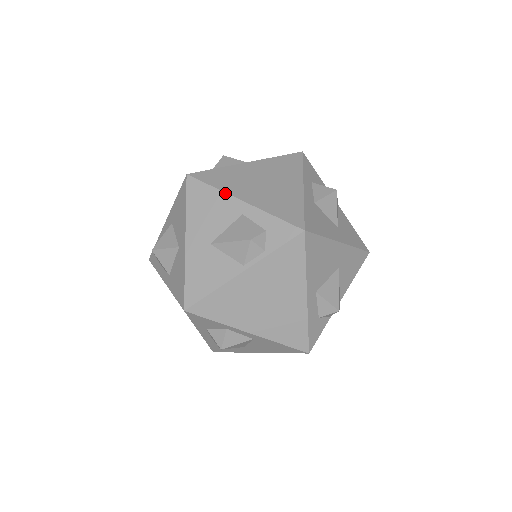
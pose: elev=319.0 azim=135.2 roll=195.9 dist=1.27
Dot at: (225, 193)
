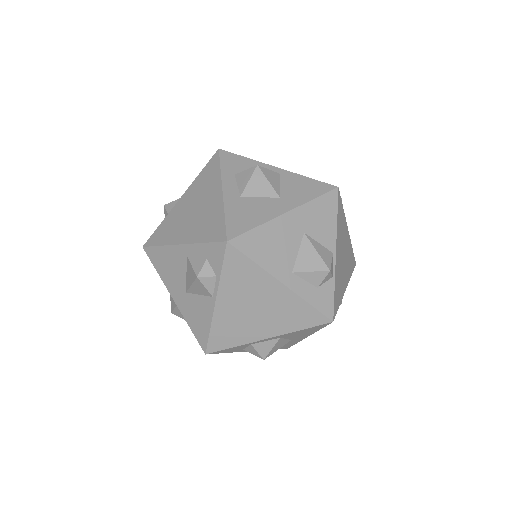
Dot at: (168, 246)
